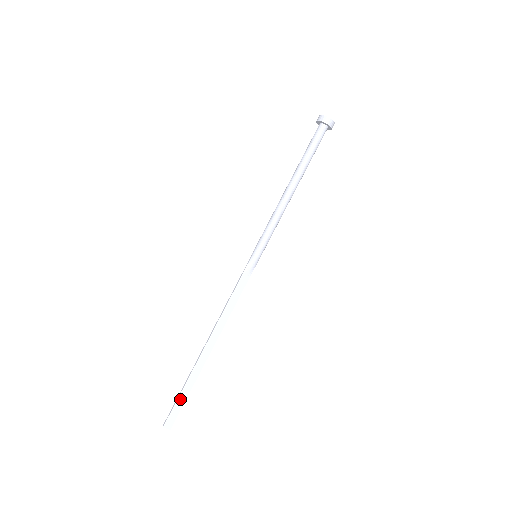
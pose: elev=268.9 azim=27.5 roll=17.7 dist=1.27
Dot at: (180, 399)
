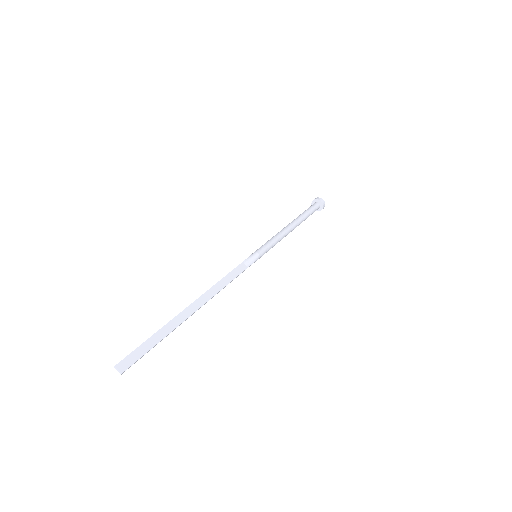
Dot at: (147, 343)
